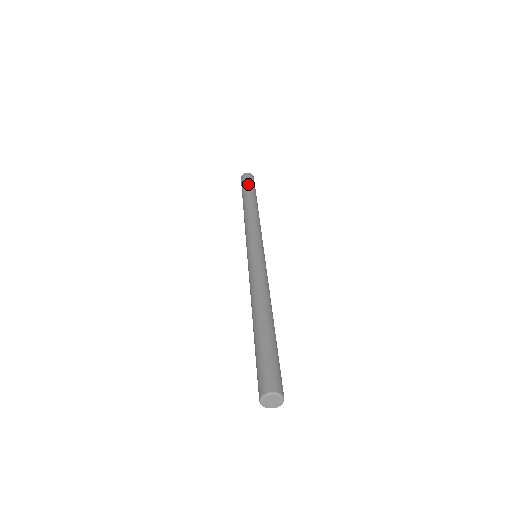
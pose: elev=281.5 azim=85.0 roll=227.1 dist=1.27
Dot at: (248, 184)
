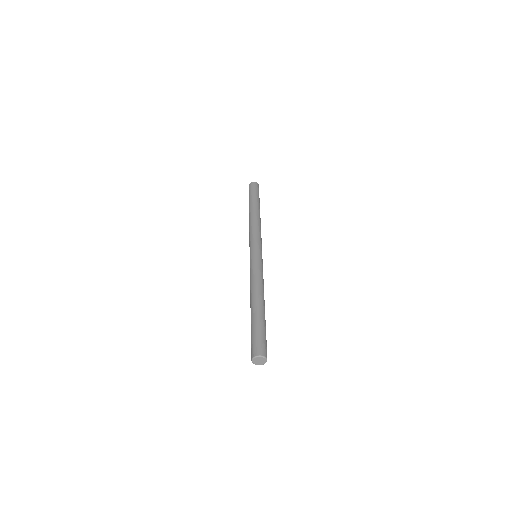
Dot at: (251, 194)
